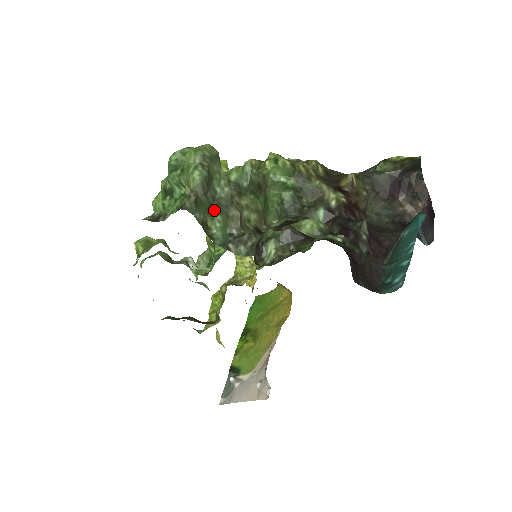
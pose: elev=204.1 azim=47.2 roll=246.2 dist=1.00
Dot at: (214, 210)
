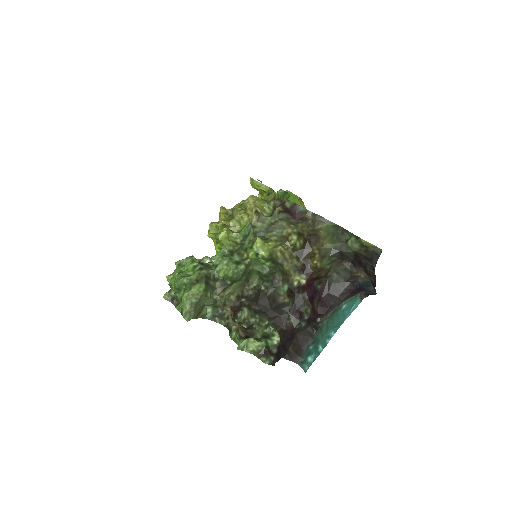
Dot at: occluded
